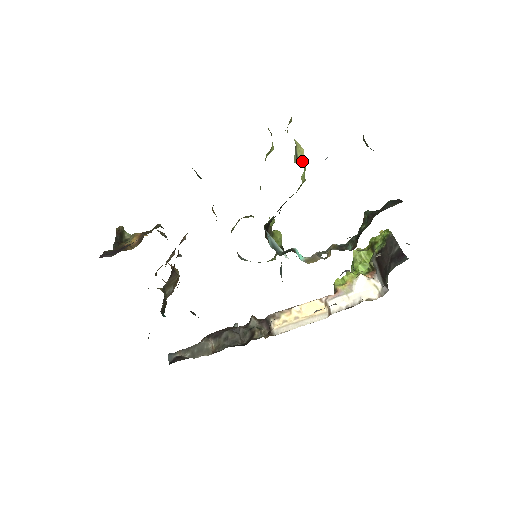
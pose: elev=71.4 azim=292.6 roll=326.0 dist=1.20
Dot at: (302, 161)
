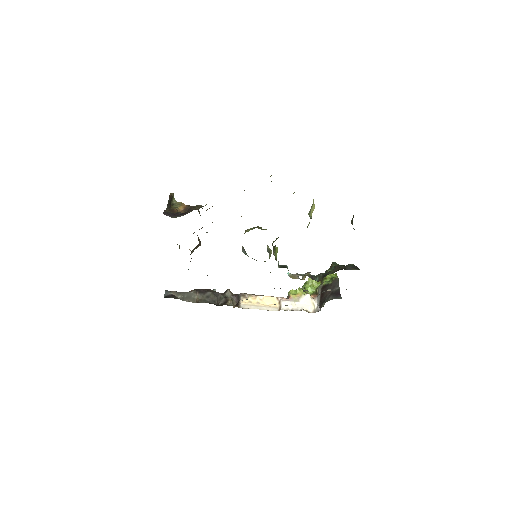
Dot at: (311, 214)
